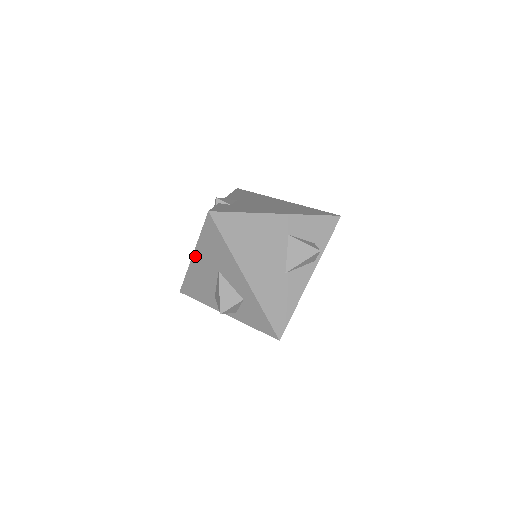
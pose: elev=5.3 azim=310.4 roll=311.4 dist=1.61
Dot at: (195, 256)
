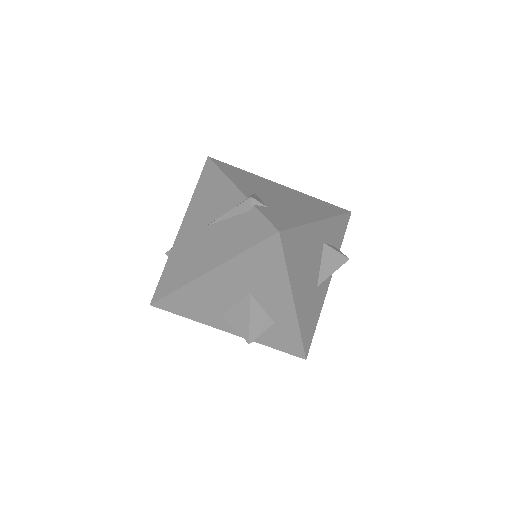
Dot at: (213, 273)
